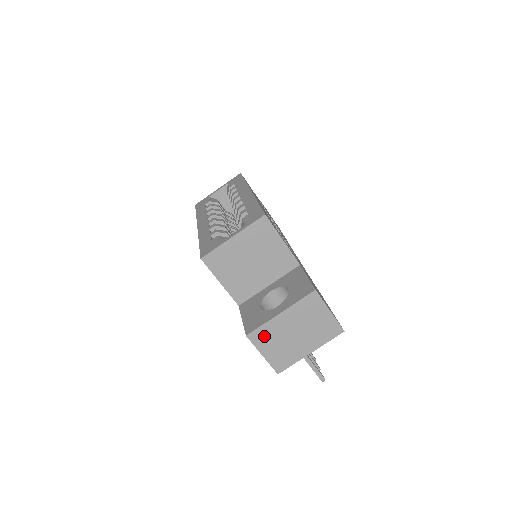
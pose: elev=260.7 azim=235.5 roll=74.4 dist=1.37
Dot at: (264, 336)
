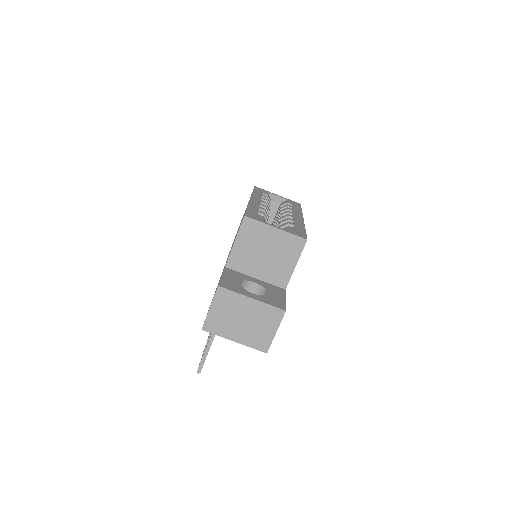
Dot at: (226, 299)
